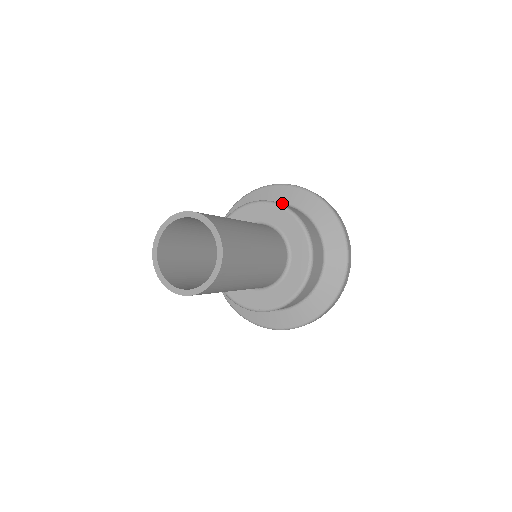
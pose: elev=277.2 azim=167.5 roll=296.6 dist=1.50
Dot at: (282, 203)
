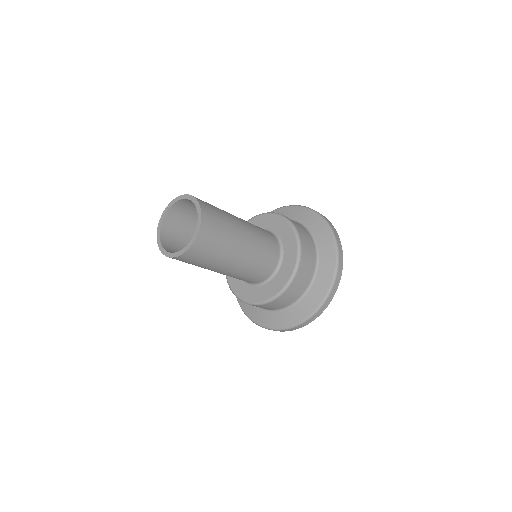
Dot at: (310, 231)
